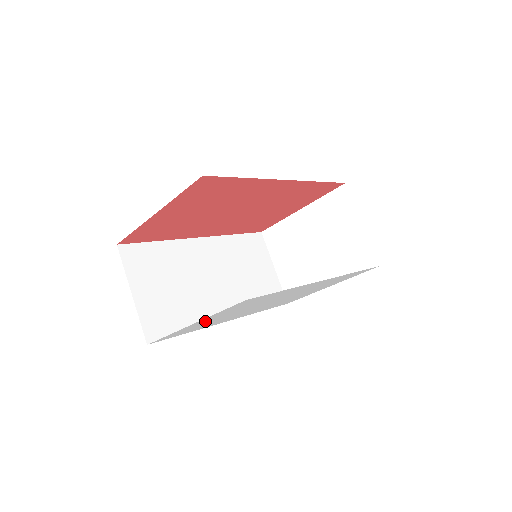
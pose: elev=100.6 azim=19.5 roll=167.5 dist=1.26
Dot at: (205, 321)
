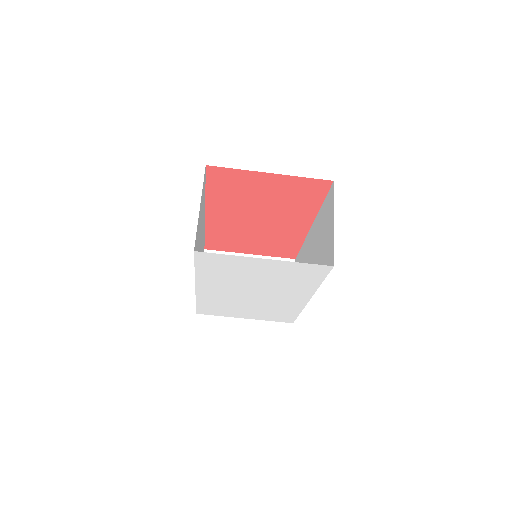
Dot at: (258, 265)
